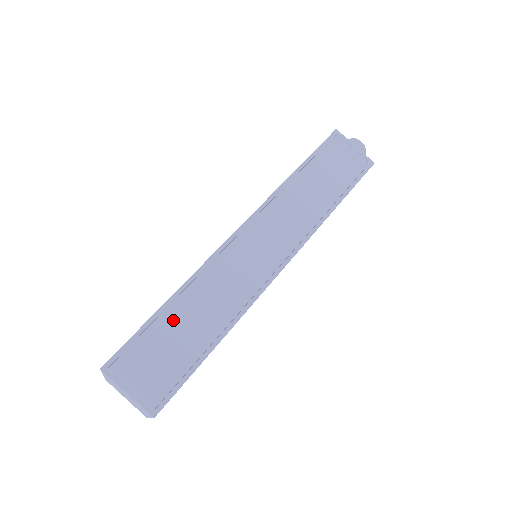
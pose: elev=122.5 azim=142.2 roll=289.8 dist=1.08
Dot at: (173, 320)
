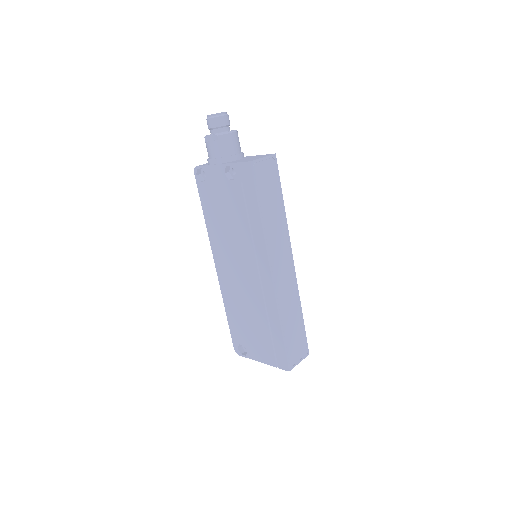
Dot at: (288, 332)
